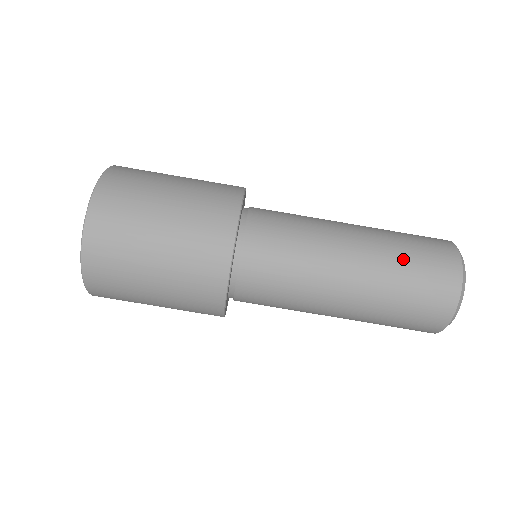
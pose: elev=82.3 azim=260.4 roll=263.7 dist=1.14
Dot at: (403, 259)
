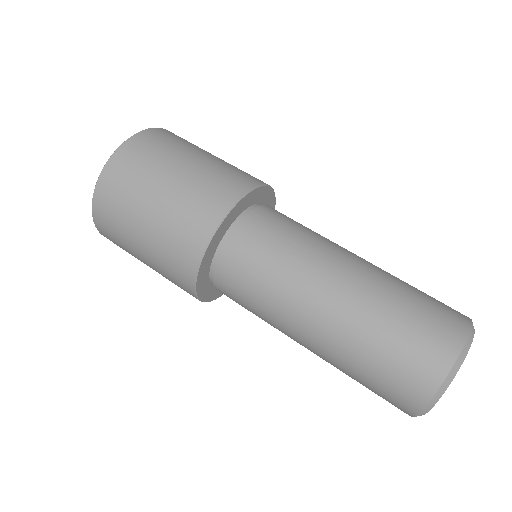
Dot at: occluded
